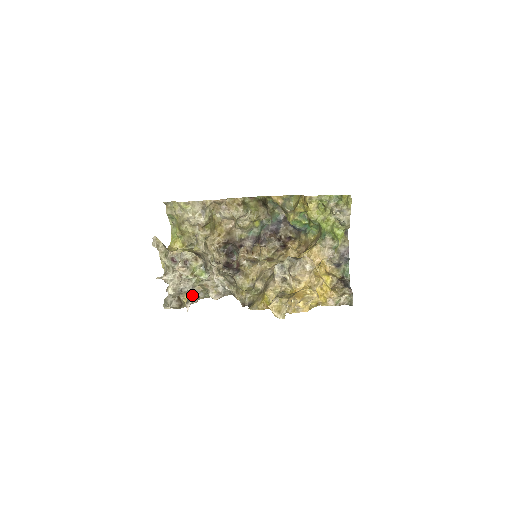
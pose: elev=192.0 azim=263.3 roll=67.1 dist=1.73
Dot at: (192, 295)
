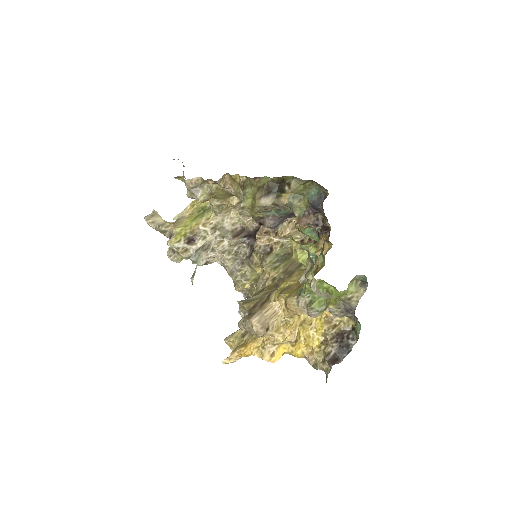
Dot at: occluded
